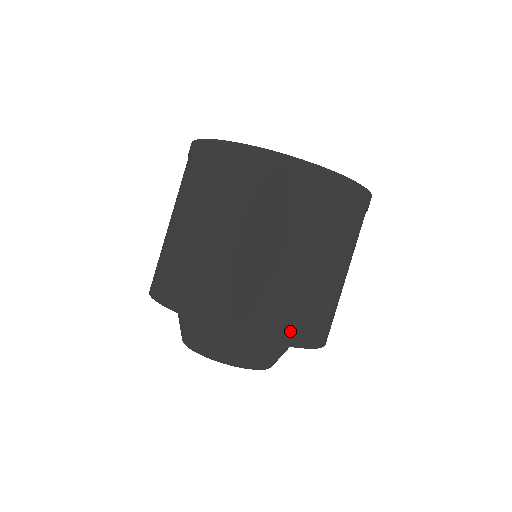
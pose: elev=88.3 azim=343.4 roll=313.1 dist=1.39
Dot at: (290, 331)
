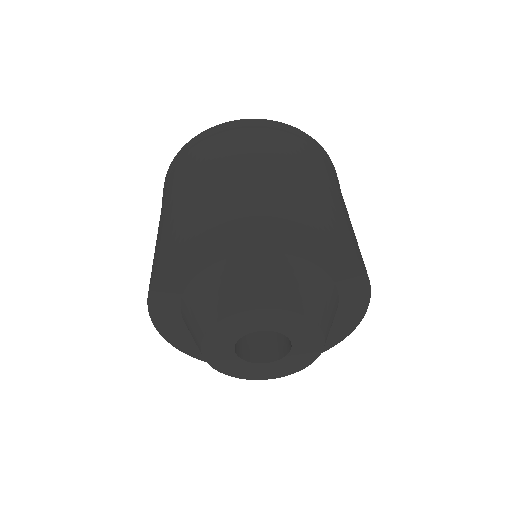
Dot at: occluded
